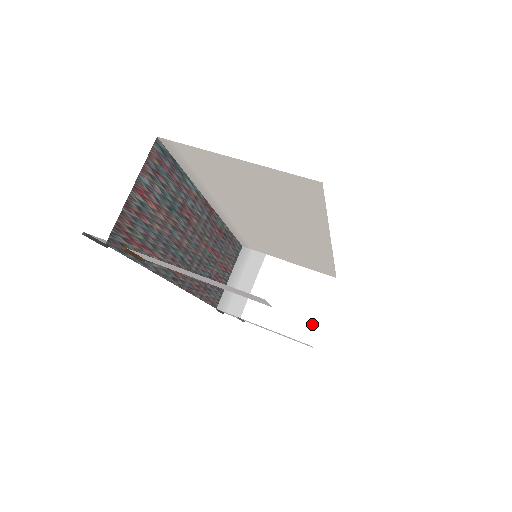
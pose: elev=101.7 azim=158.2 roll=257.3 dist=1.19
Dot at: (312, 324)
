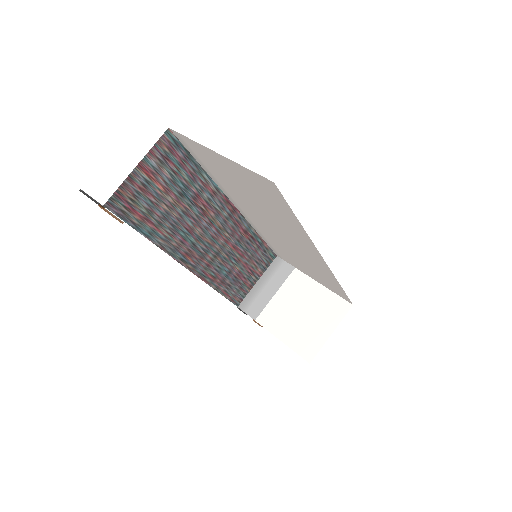
Dot at: (317, 343)
